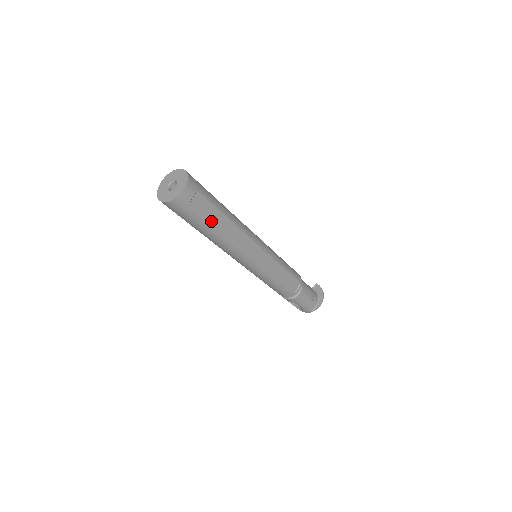
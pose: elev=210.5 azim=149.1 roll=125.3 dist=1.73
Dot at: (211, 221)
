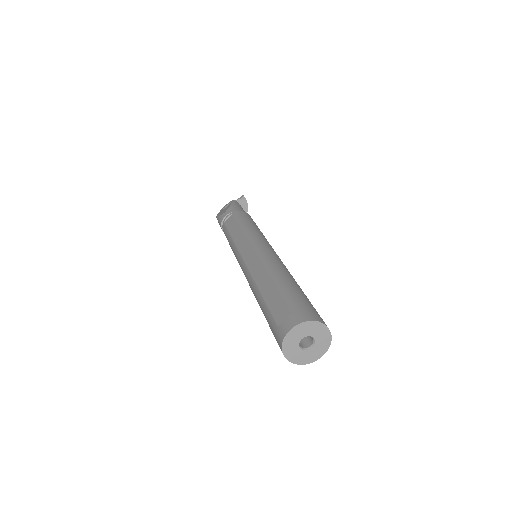
Dot at: occluded
